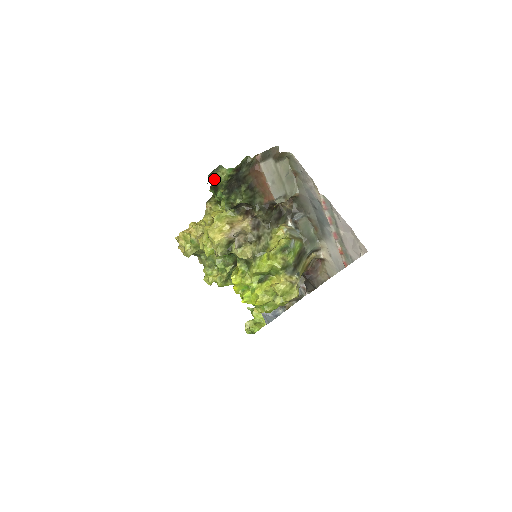
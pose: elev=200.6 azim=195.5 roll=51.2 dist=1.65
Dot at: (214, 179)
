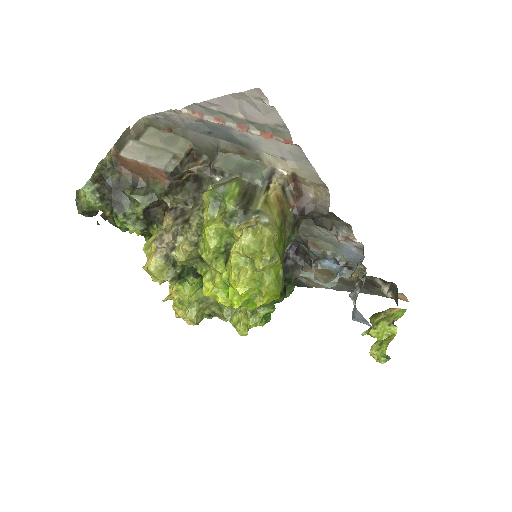
Dot at: (90, 211)
